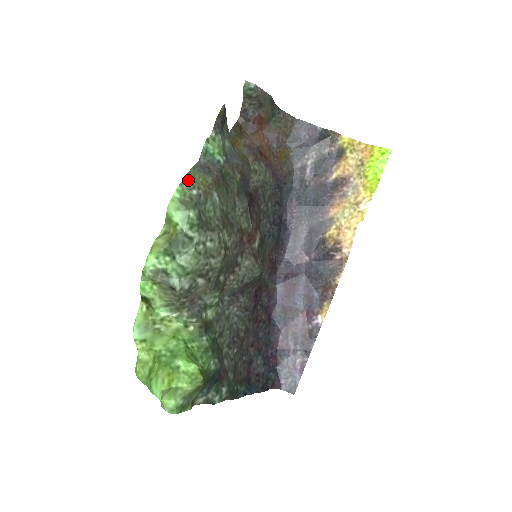
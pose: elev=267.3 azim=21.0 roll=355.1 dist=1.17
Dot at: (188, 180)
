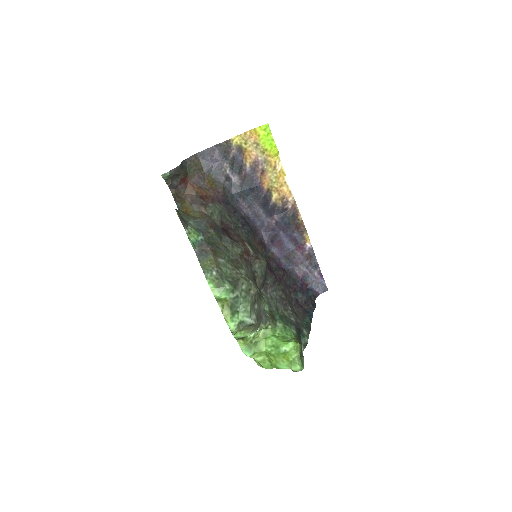
Dot at: (205, 271)
